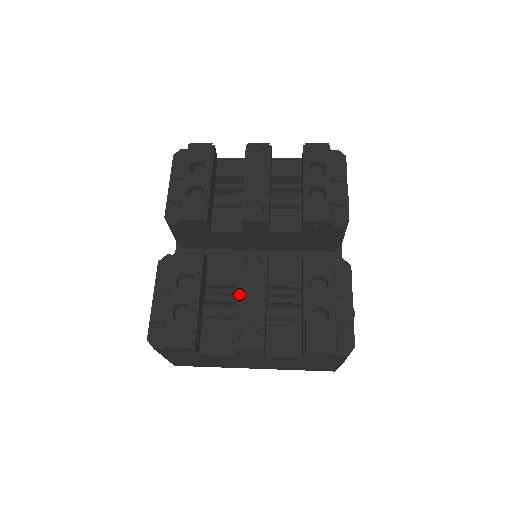
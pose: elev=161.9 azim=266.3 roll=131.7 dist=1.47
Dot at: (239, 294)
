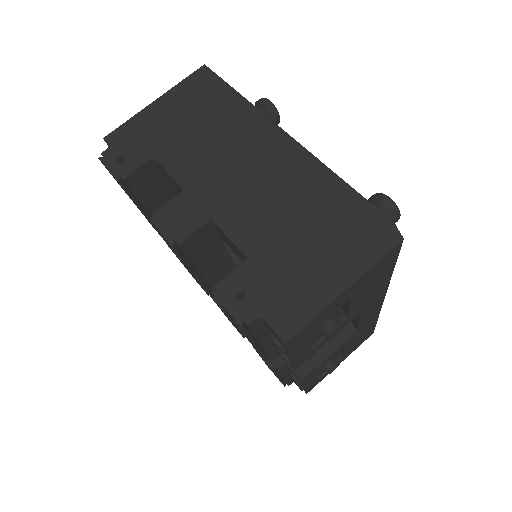
Dot at: occluded
